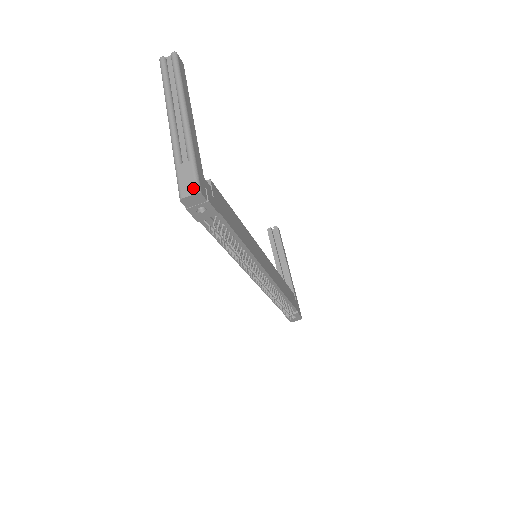
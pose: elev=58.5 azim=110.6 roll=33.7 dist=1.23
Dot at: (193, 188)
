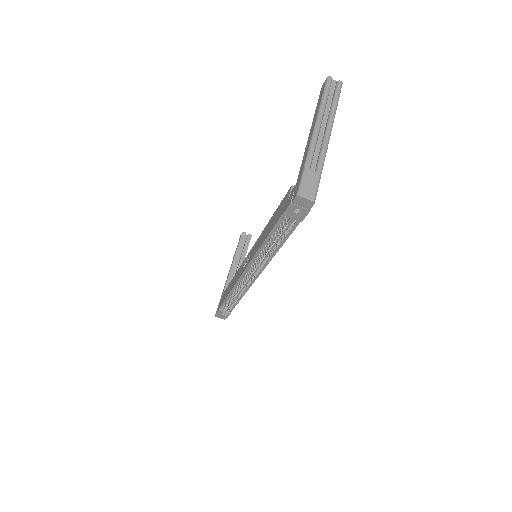
Dot at: (312, 195)
